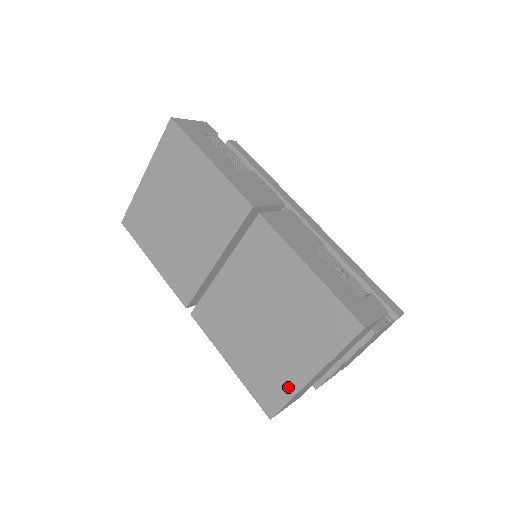
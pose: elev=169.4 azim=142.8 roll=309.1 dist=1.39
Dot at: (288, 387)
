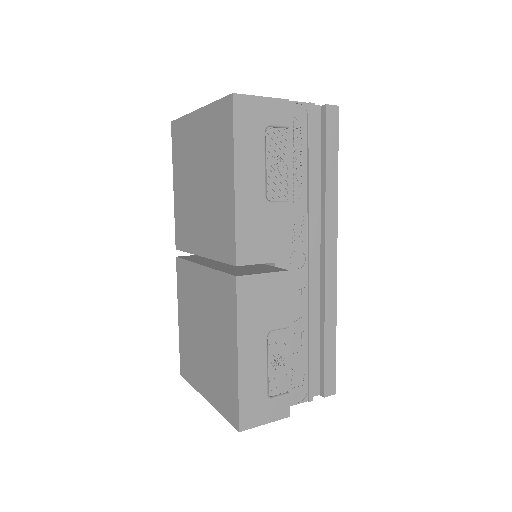
Dot at: (194, 380)
